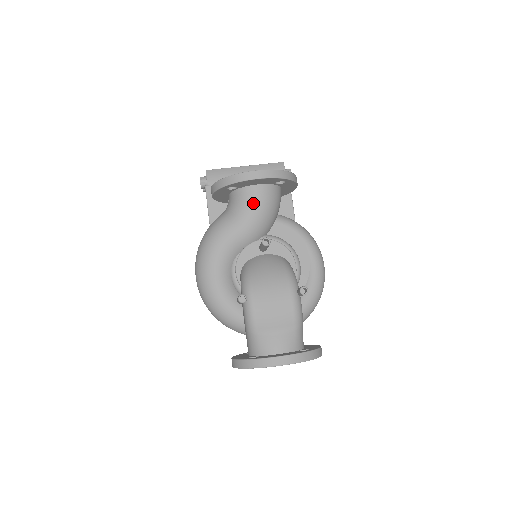
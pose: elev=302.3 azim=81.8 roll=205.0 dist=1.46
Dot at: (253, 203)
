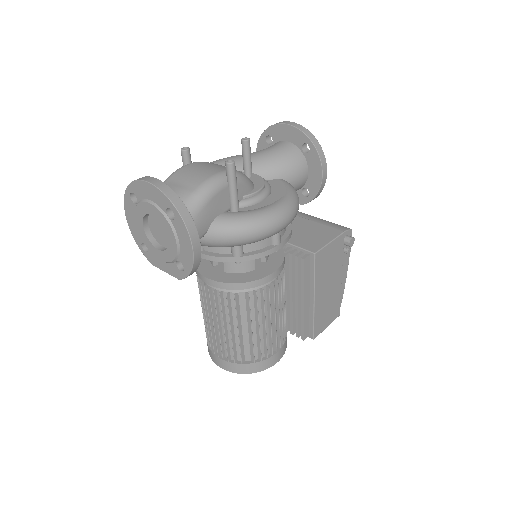
Dot at: (272, 148)
